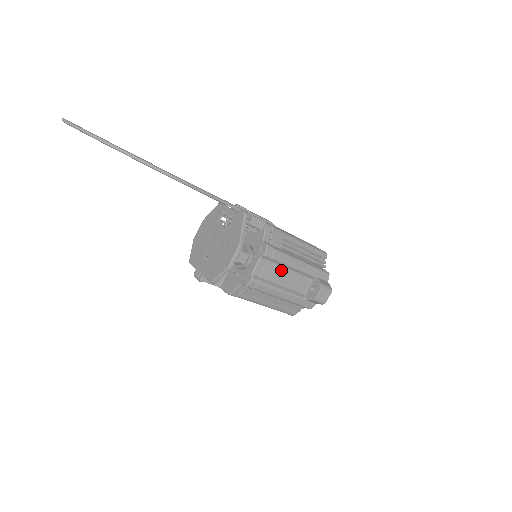
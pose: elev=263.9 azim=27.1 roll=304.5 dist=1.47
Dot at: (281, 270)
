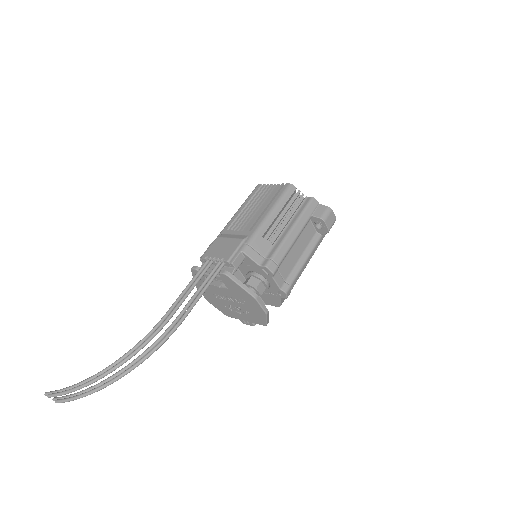
Dot at: (290, 255)
